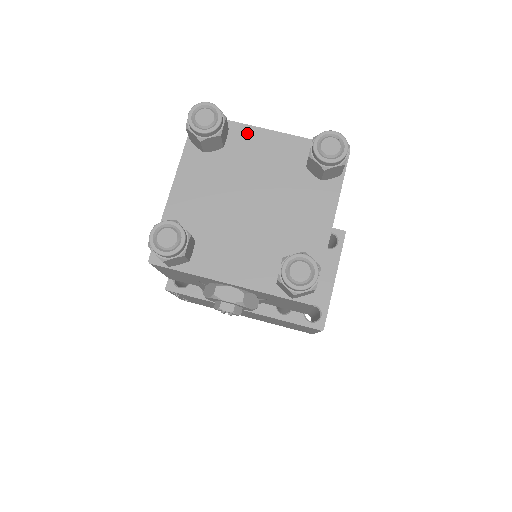
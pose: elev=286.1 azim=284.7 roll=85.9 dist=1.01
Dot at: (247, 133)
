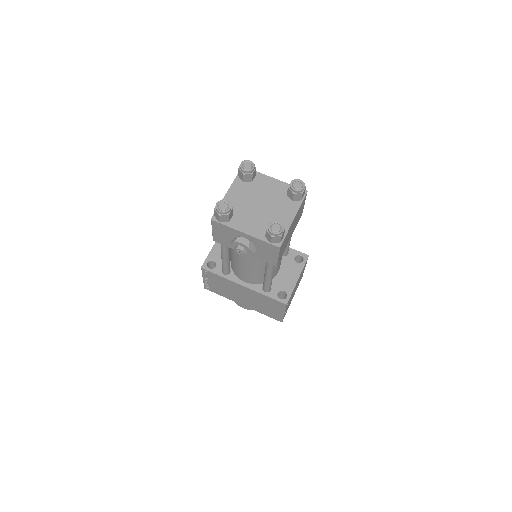
Dot at: (264, 178)
